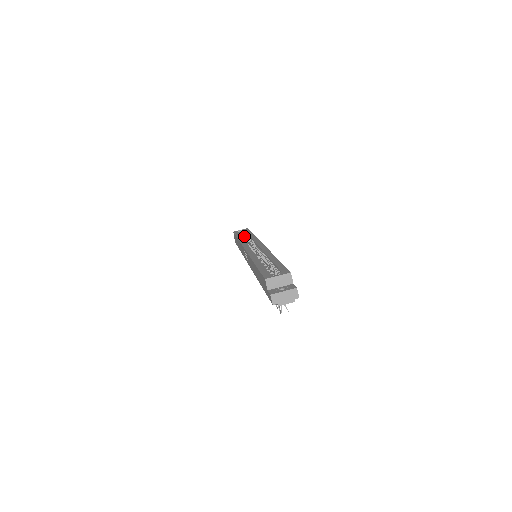
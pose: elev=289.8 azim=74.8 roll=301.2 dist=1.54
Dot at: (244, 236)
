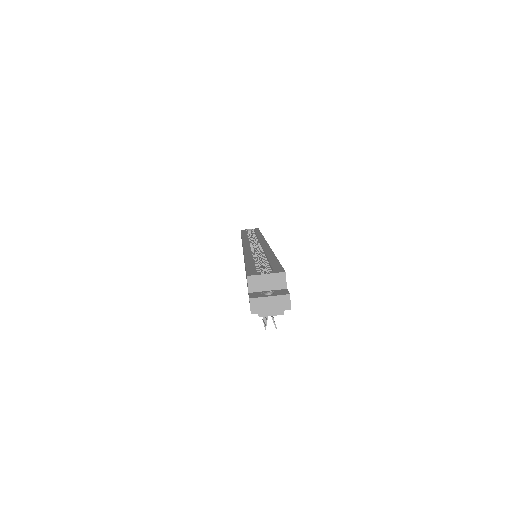
Dot at: occluded
